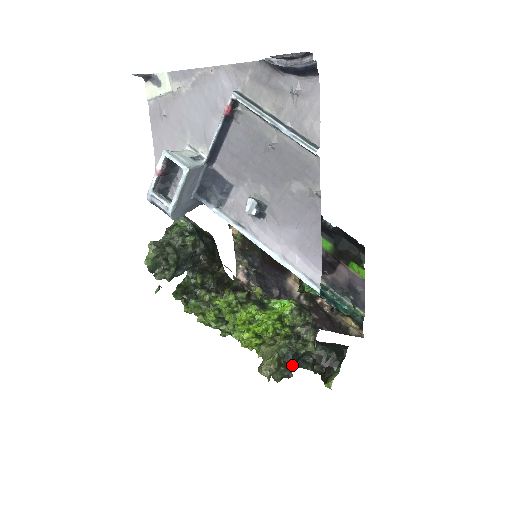
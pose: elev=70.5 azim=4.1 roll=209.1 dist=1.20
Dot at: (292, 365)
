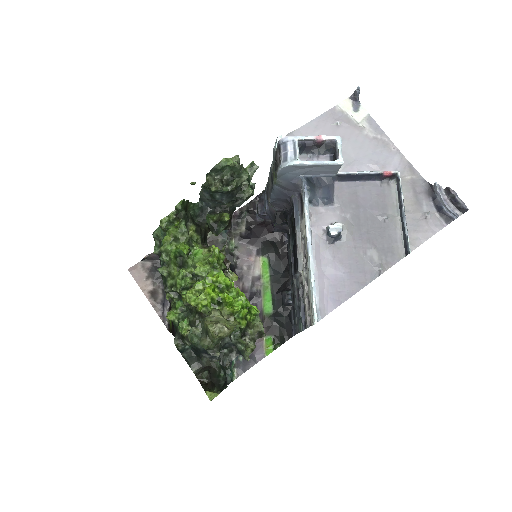
Dot at: (220, 349)
